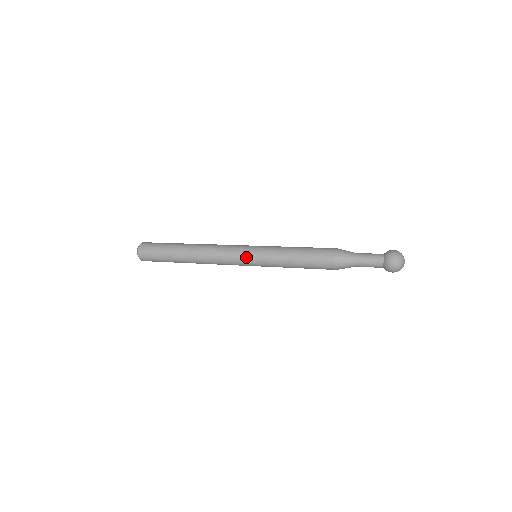
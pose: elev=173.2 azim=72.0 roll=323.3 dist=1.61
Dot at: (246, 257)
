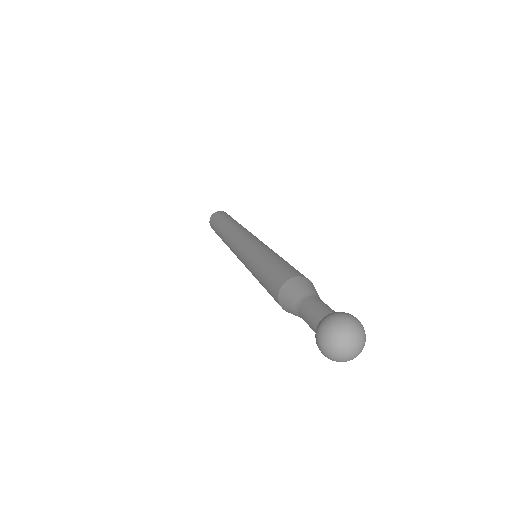
Dot at: occluded
